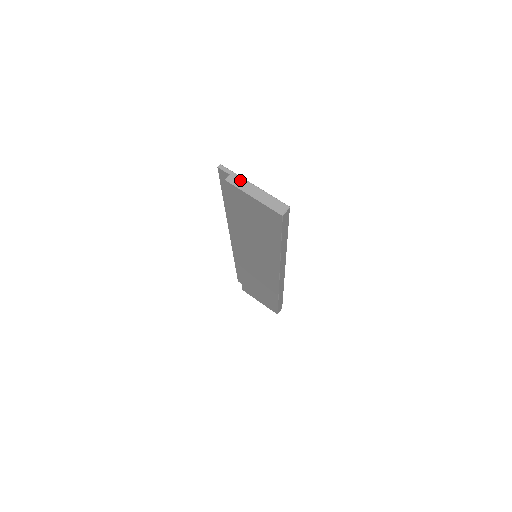
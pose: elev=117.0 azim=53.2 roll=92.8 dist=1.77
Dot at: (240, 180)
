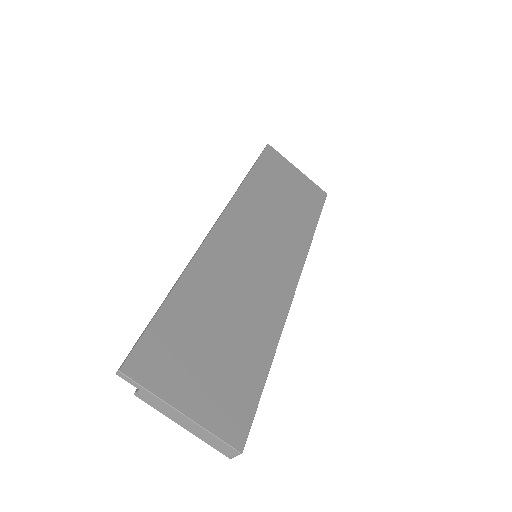
Dot at: (158, 403)
